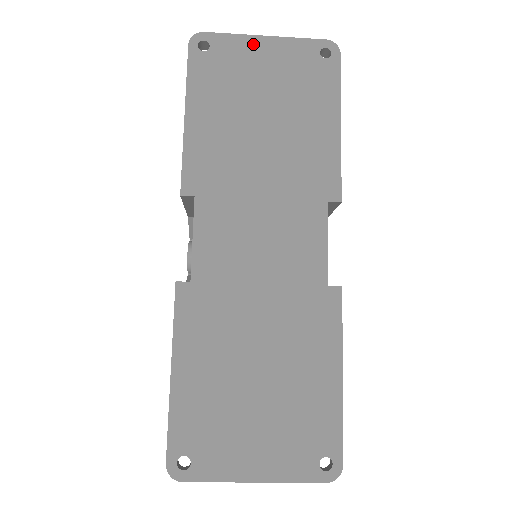
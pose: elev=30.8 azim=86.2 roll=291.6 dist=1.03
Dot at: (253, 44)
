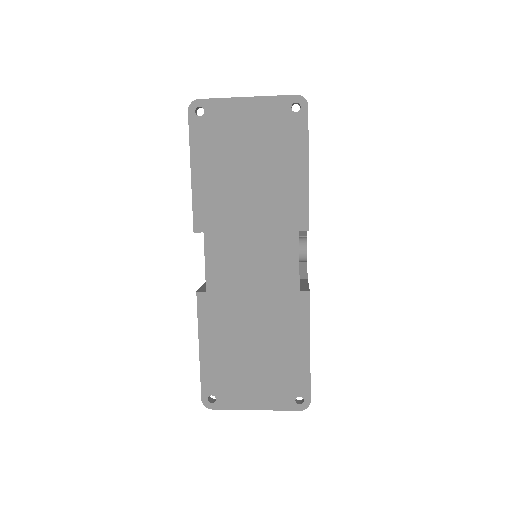
Dot at: (238, 106)
